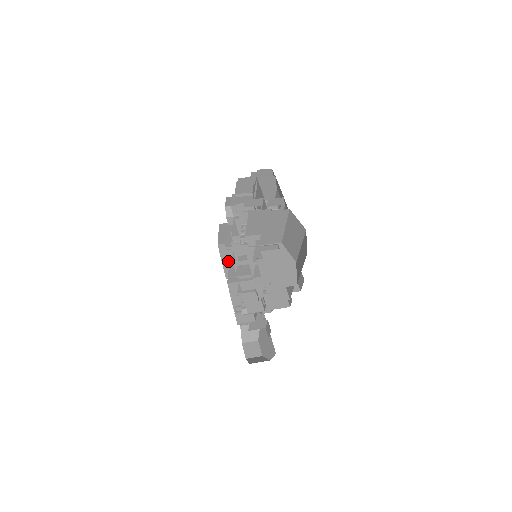
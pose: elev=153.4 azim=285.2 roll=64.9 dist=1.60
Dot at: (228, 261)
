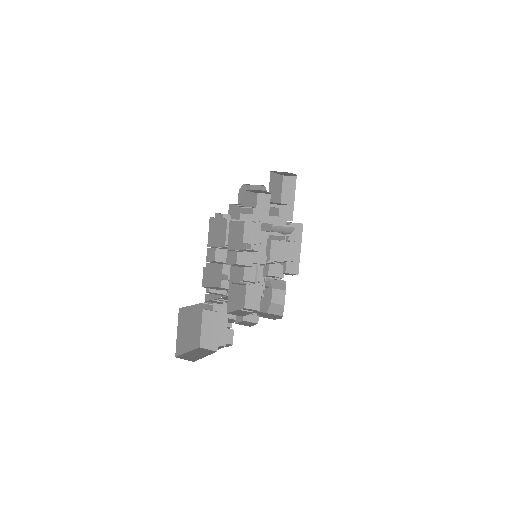
Dot at: (287, 199)
